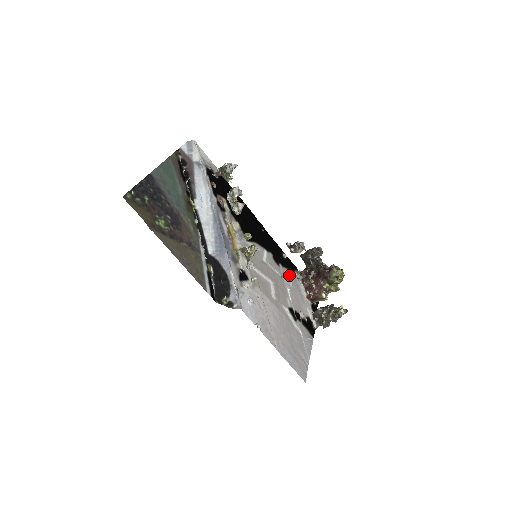
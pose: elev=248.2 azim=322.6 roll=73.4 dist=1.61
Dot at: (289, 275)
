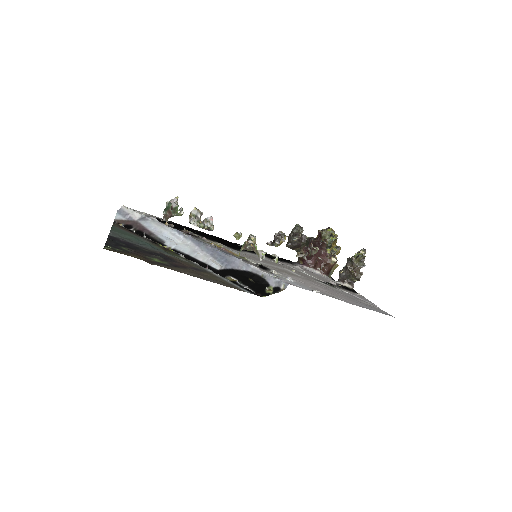
Dot at: (292, 265)
